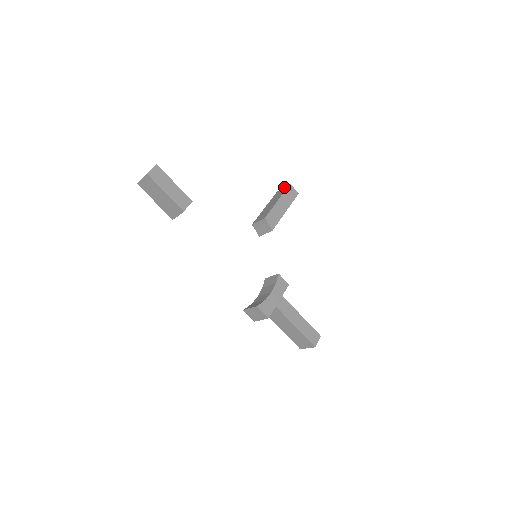
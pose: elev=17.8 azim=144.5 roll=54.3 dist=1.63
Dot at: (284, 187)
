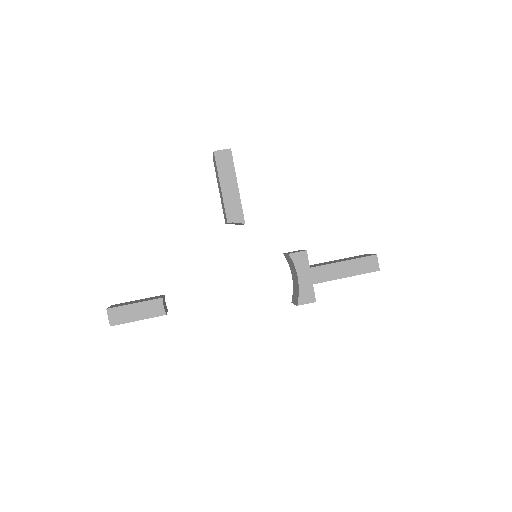
Dot at: (213, 155)
